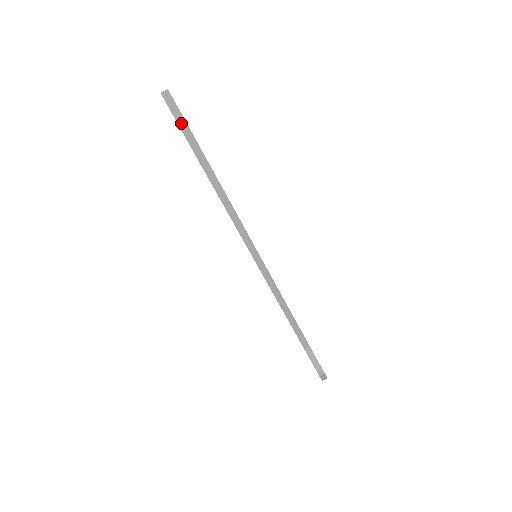
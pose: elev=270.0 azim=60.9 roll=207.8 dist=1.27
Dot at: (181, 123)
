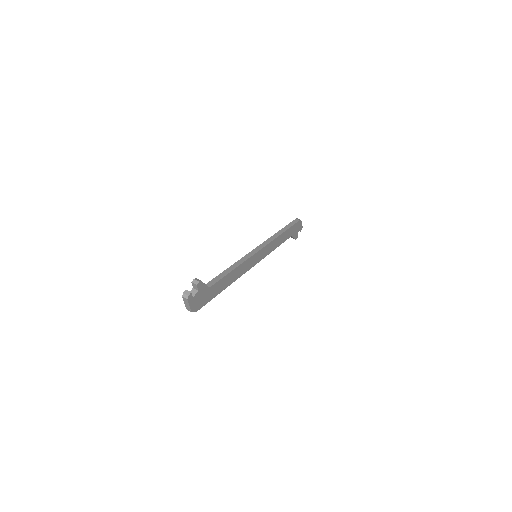
Dot at: (298, 219)
